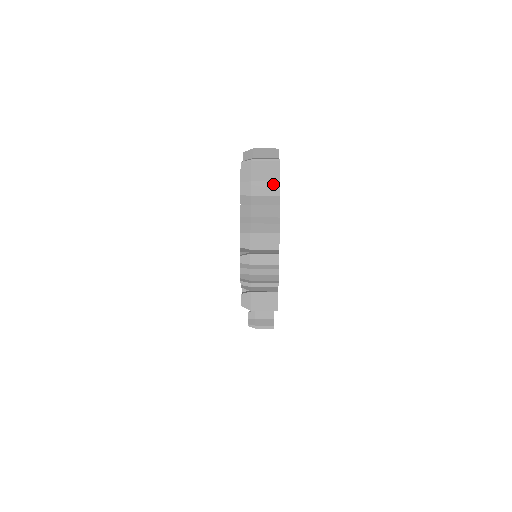
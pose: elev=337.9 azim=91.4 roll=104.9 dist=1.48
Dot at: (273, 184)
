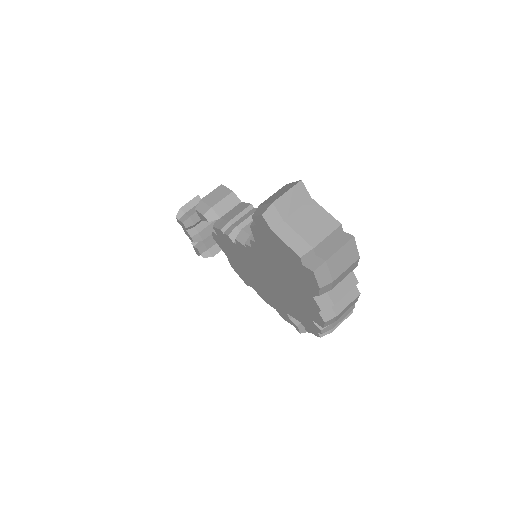
Dot at: (353, 265)
